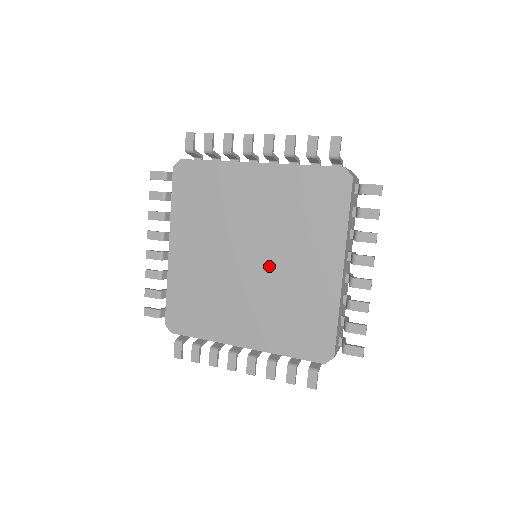
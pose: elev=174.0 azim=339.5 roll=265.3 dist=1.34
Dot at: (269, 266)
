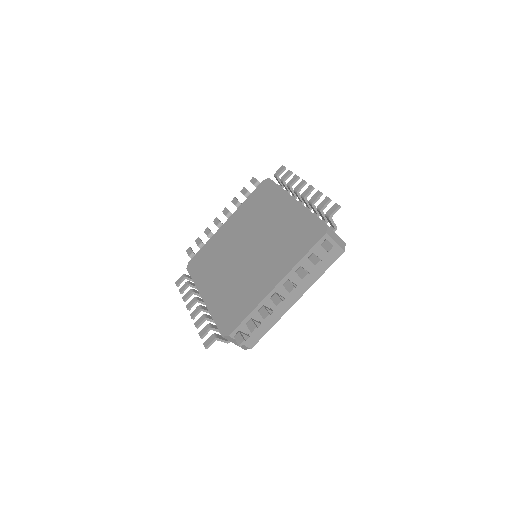
Dot at: (260, 240)
